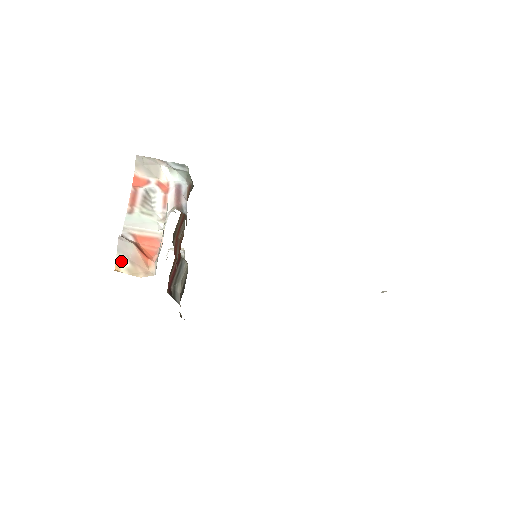
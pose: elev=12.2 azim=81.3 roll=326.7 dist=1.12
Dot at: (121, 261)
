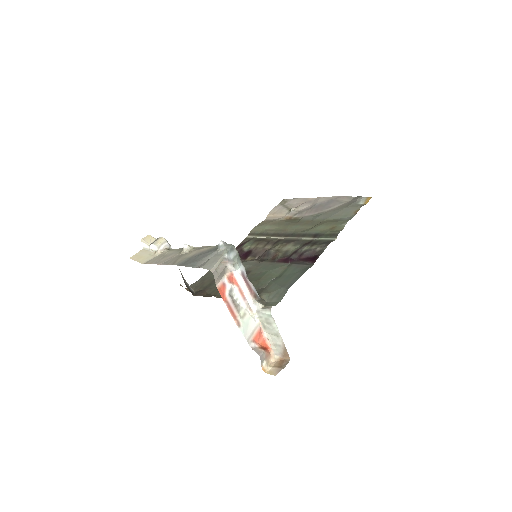
Dot at: (263, 364)
